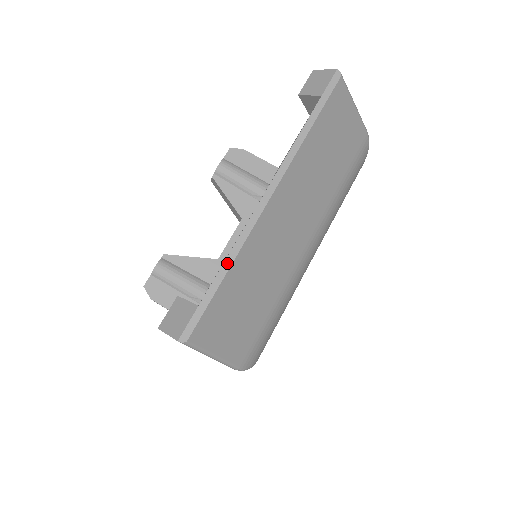
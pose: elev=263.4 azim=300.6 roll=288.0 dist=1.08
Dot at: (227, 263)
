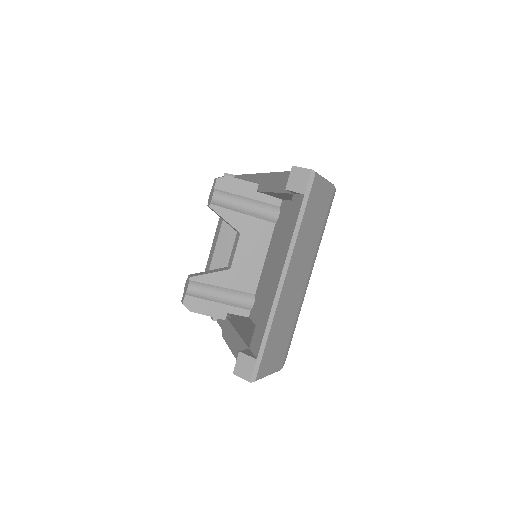
Dot at: (267, 329)
